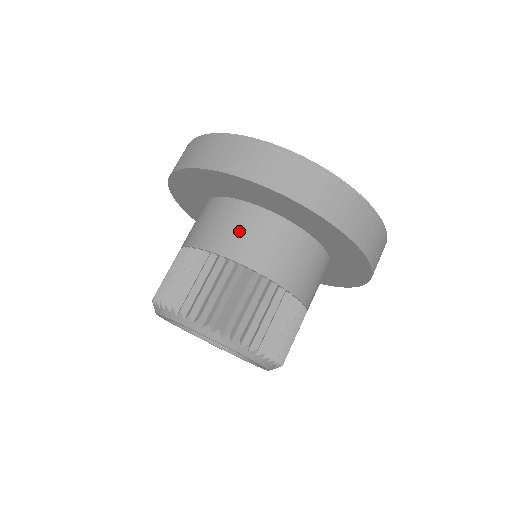
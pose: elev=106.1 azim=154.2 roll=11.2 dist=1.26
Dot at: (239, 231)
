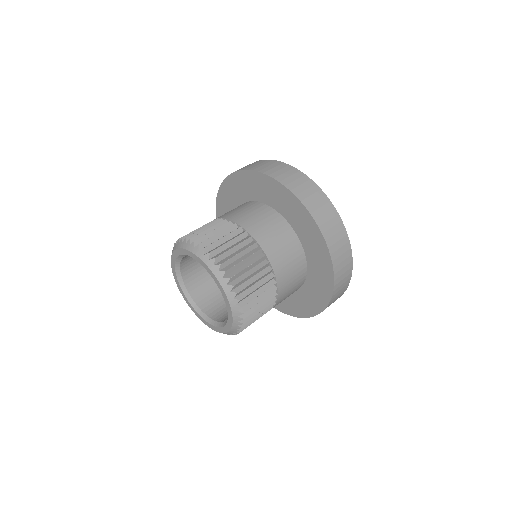
Dot at: (244, 211)
